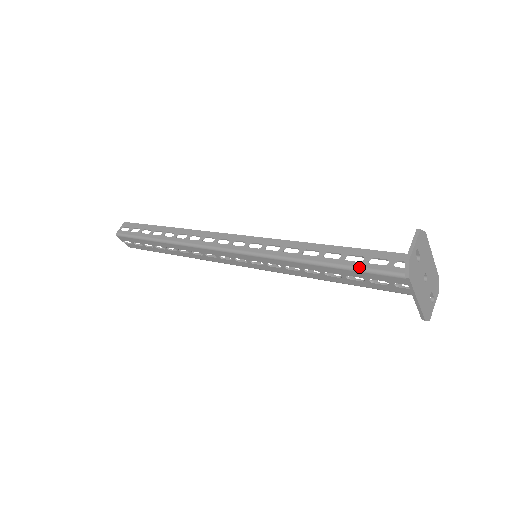
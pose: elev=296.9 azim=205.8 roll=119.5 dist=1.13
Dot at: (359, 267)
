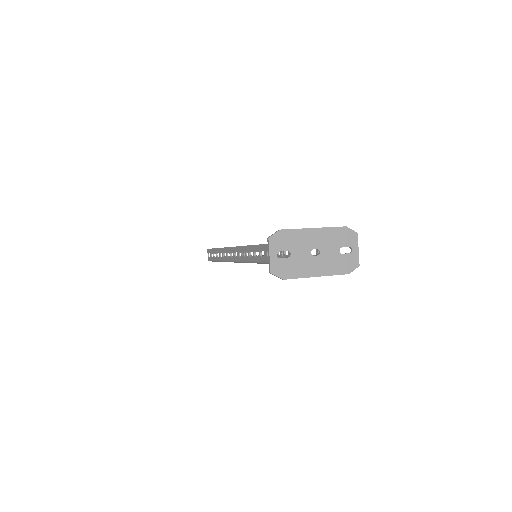
Dot at: occluded
